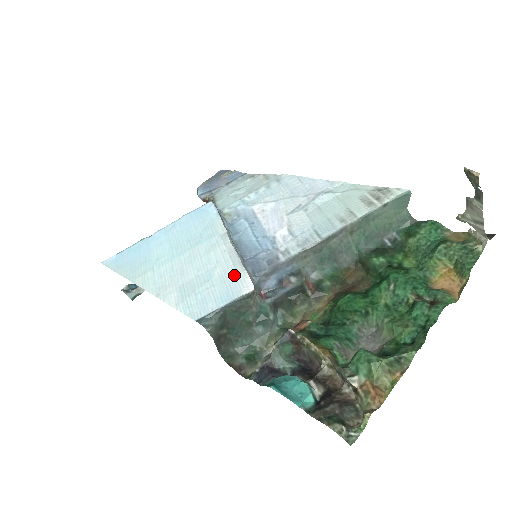
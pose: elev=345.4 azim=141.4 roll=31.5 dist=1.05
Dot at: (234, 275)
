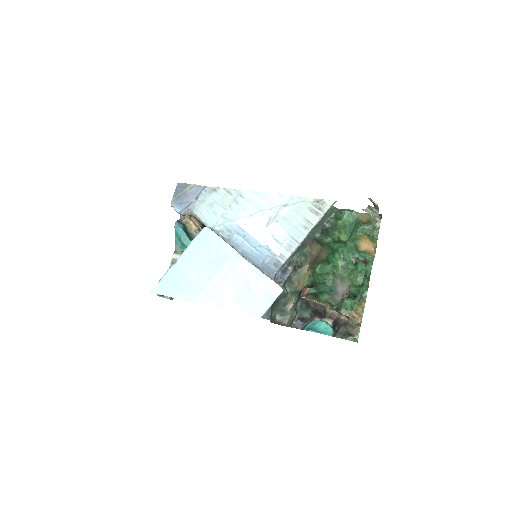
Dot at: (265, 283)
